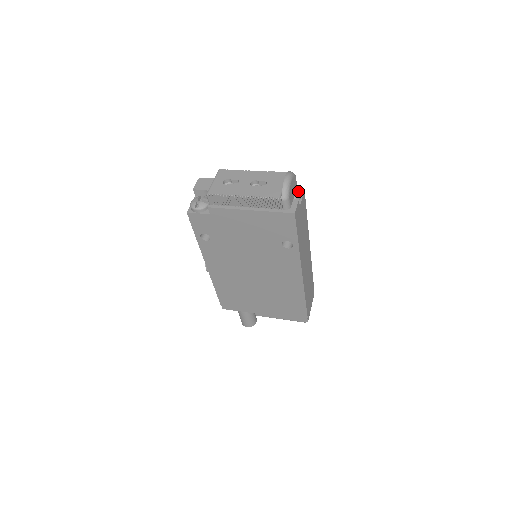
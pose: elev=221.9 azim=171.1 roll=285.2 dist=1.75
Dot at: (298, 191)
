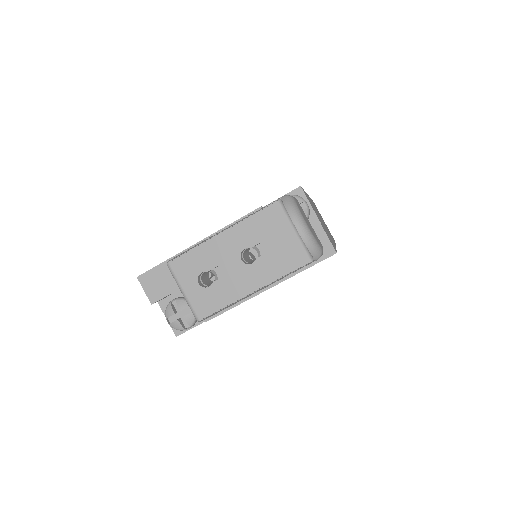
Dot at: (301, 203)
